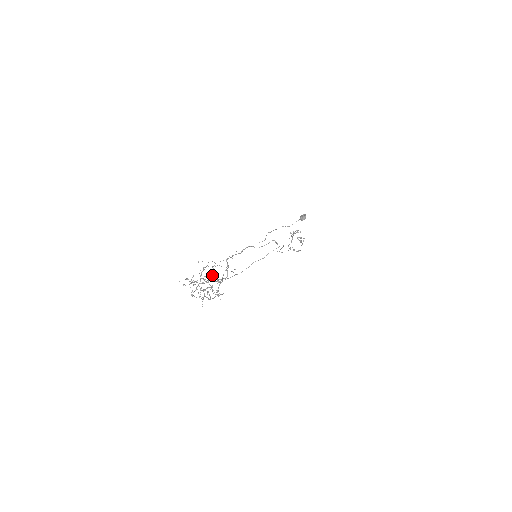
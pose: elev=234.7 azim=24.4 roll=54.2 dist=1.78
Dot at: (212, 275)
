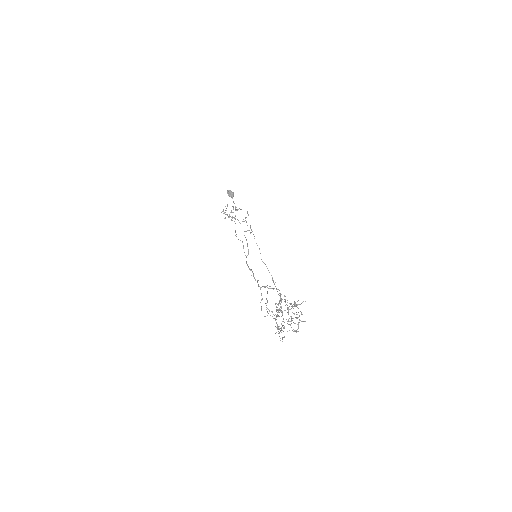
Dot at: occluded
